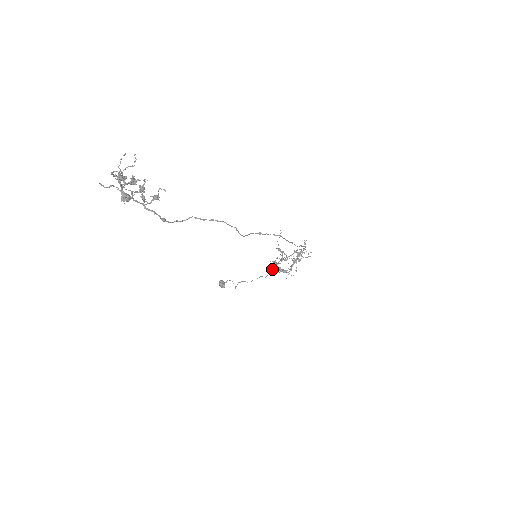
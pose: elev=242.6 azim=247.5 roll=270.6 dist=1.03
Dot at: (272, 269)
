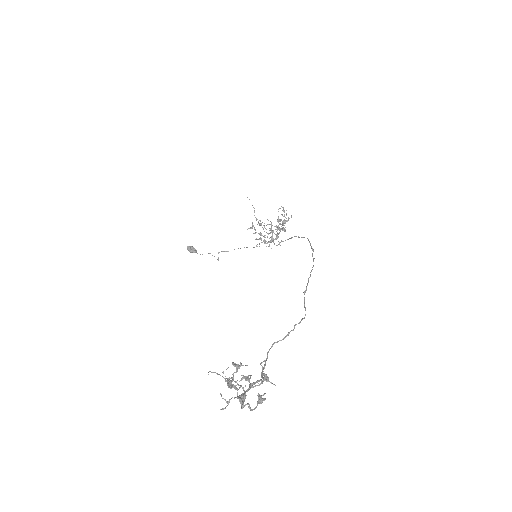
Dot at: occluded
